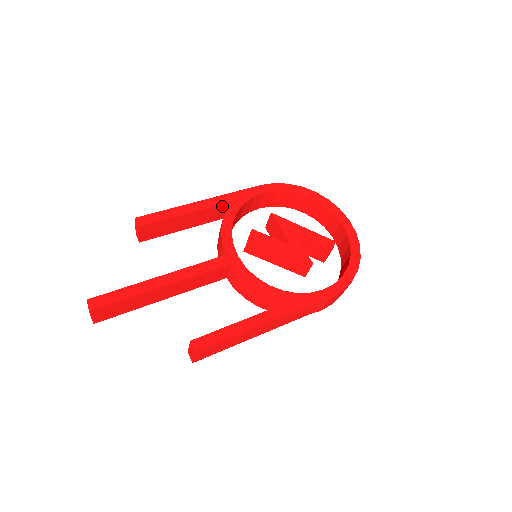
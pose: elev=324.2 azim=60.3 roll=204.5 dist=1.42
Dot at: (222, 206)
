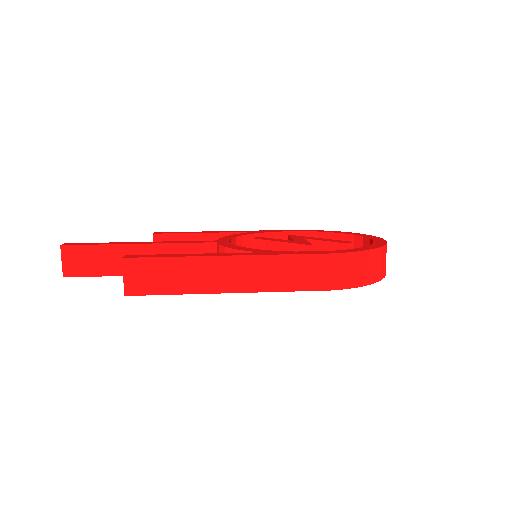
Dot at: occluded
